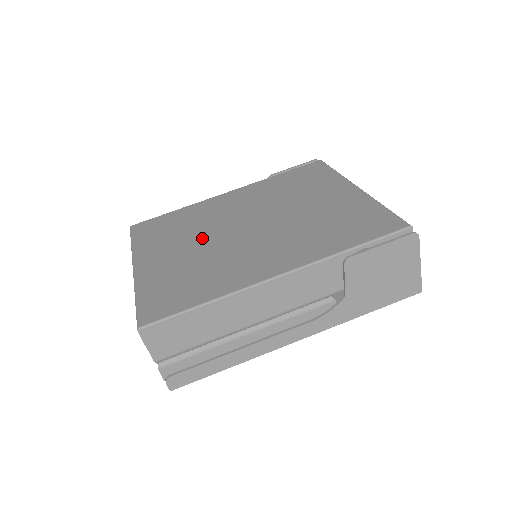
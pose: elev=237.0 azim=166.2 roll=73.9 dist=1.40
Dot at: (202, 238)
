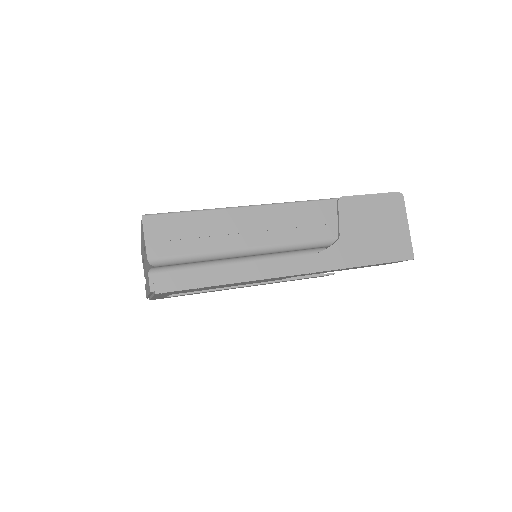
Dot at: occluded
